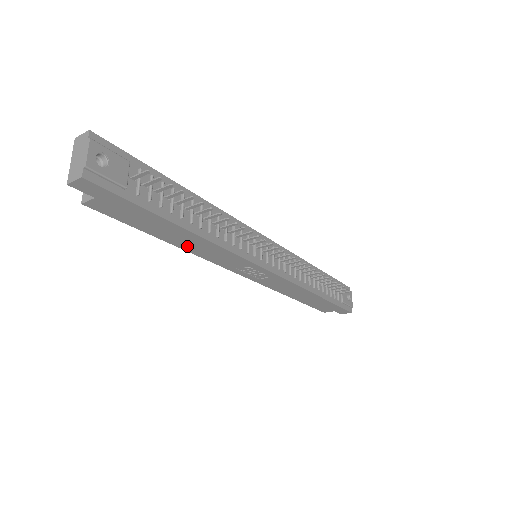
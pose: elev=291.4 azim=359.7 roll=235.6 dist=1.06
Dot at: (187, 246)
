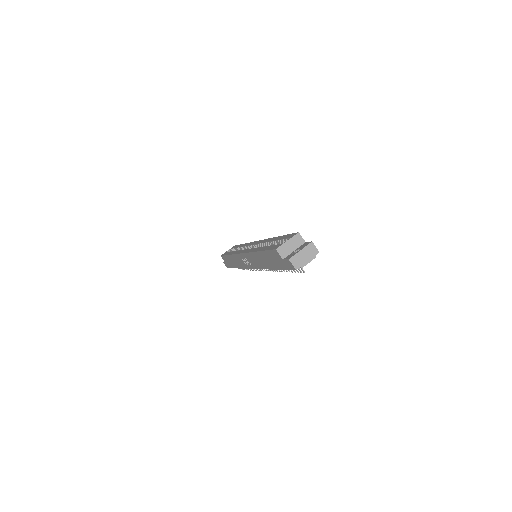
Dot at: (258, 256)
